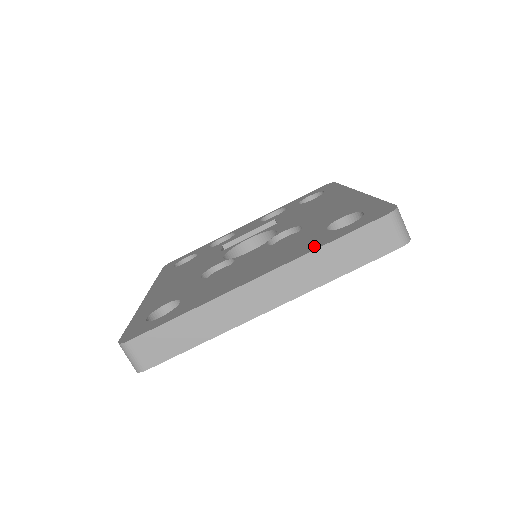
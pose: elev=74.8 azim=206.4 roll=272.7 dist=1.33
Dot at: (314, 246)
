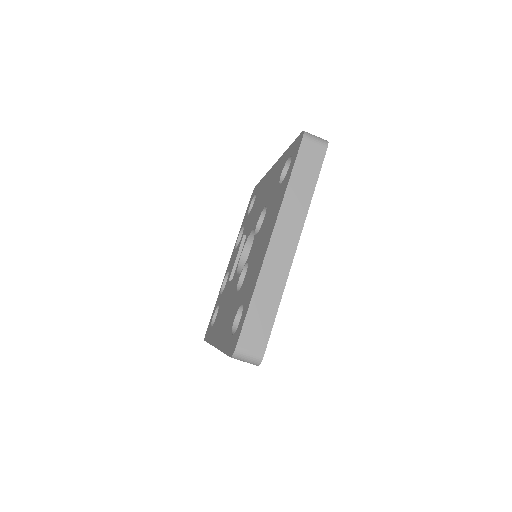
Dot at: (283, 191)
